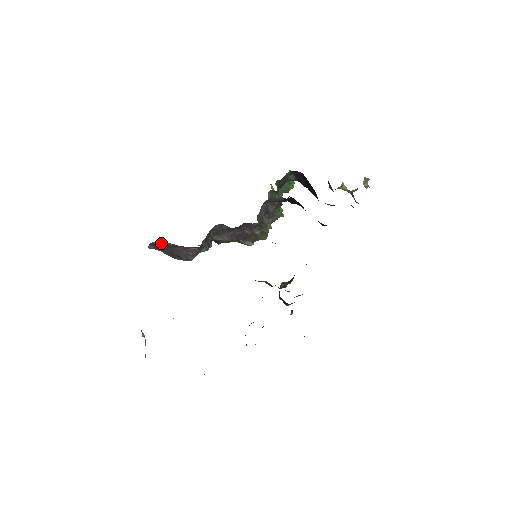
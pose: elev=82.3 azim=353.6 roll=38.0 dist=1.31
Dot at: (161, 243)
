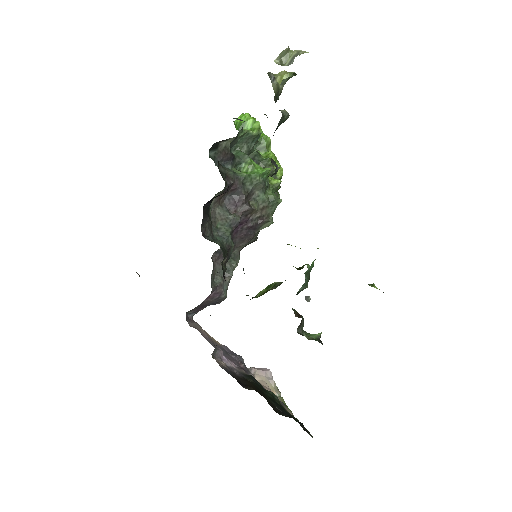
Dot at: (191, 310)
